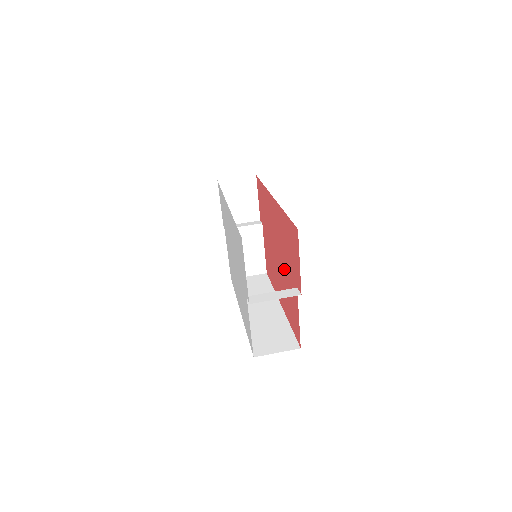
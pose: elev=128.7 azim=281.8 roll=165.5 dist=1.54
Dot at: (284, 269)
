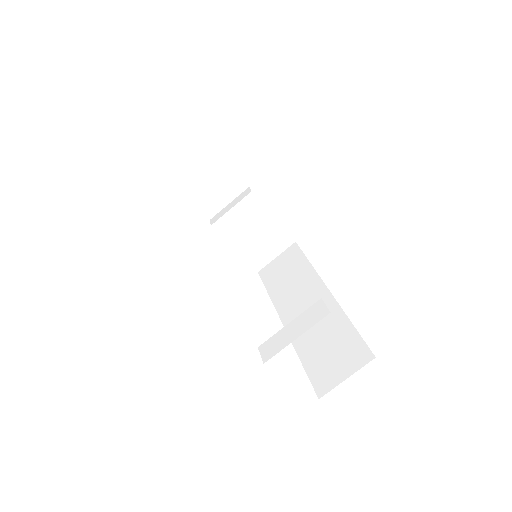
Dot at: occluded
